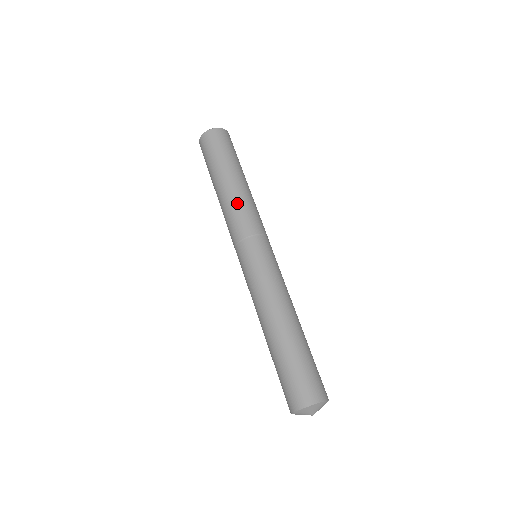
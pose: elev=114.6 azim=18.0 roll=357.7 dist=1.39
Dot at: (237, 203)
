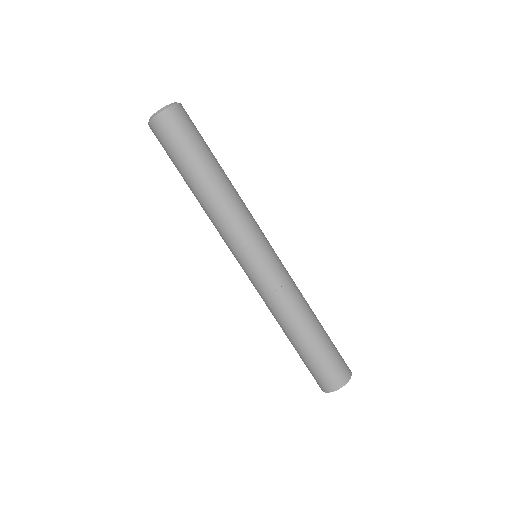
Dot at: (220, 212)
